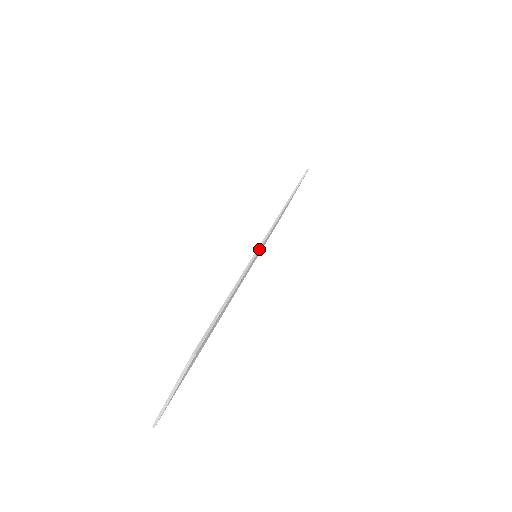
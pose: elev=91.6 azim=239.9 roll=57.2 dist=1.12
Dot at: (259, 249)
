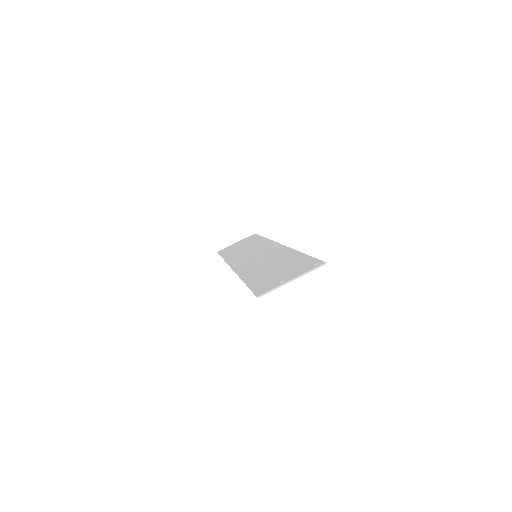
Dot at: occluded
